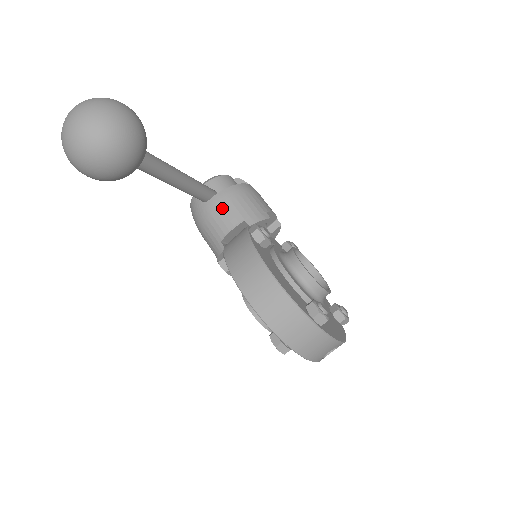
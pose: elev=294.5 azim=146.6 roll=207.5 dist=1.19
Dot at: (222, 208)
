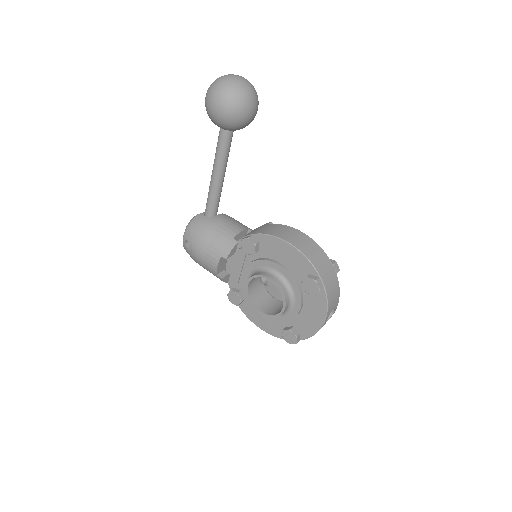
Dot at: (229, 220)
